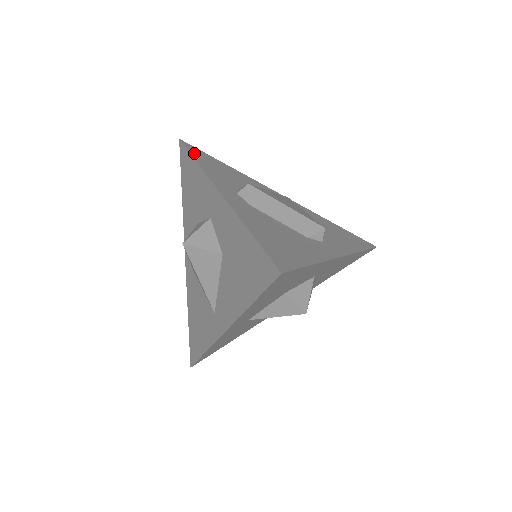
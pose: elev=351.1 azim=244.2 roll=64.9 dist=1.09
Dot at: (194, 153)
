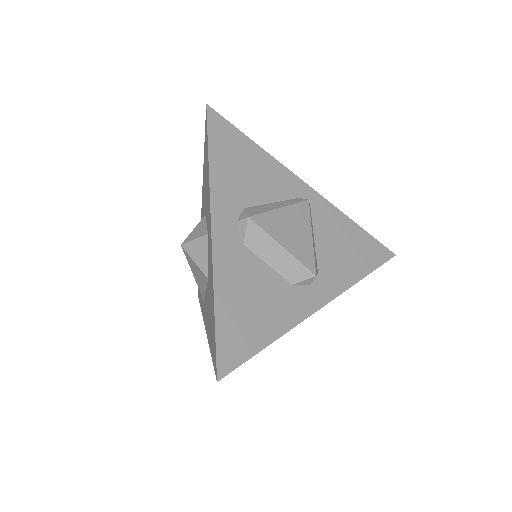
Dot at: (214, 138)
